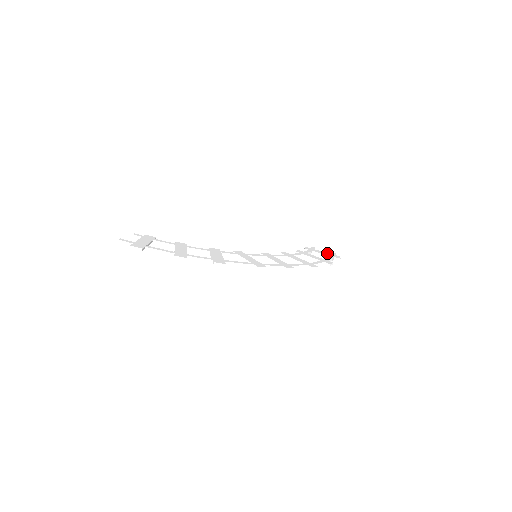
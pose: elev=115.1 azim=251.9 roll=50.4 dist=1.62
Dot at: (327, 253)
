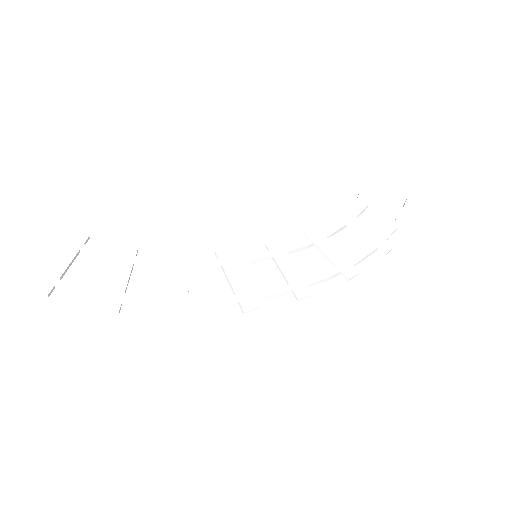
Dot at: (395, 206)
